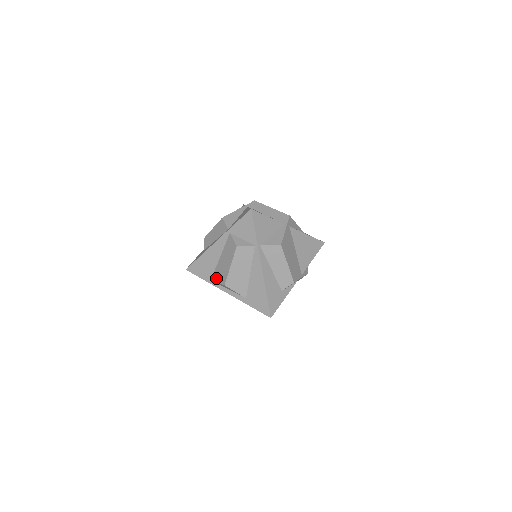
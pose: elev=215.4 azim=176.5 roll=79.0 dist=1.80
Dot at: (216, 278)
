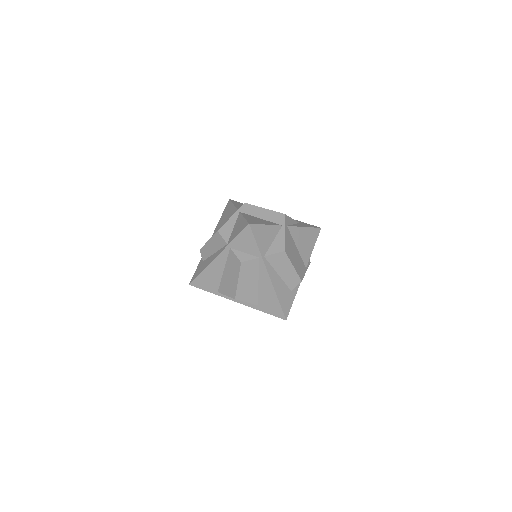
Dot at: (223, 291)
